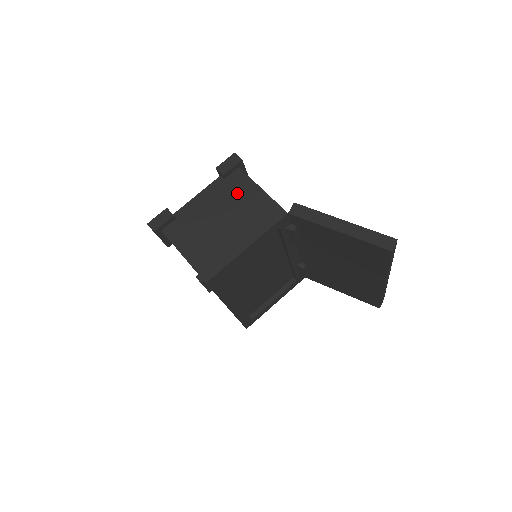
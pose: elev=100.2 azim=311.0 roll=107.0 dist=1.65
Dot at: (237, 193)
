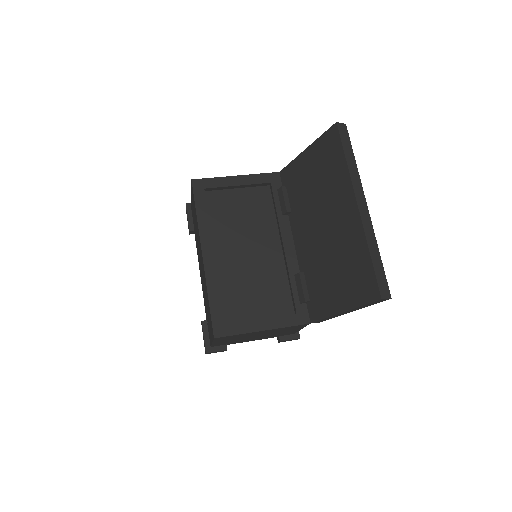
Dot at: occluded
